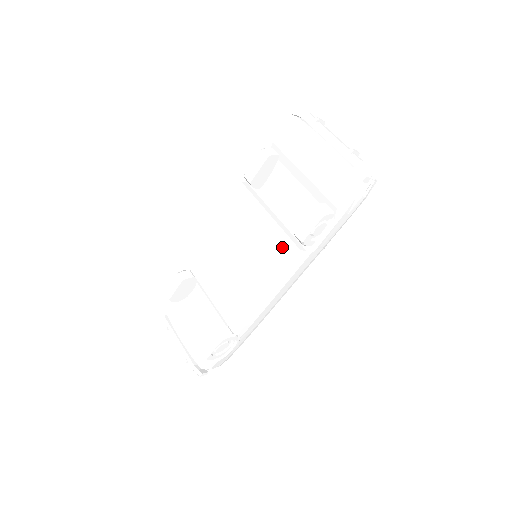
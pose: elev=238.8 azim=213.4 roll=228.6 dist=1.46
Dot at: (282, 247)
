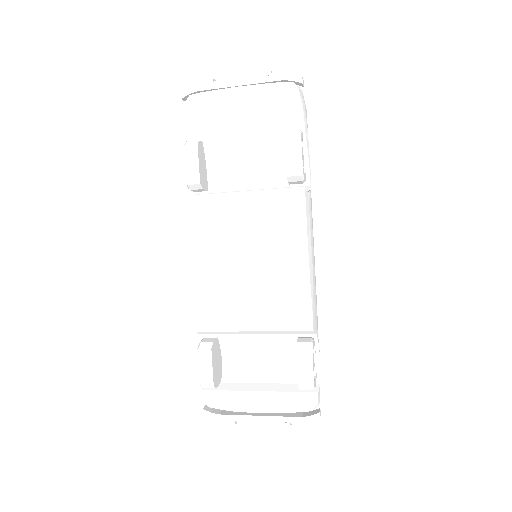
Dot at: (285, 203)
